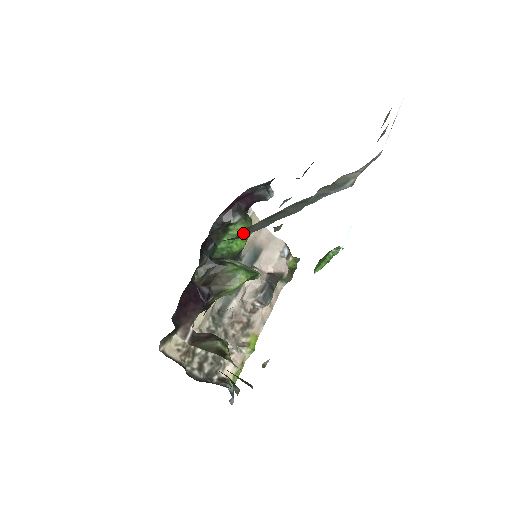
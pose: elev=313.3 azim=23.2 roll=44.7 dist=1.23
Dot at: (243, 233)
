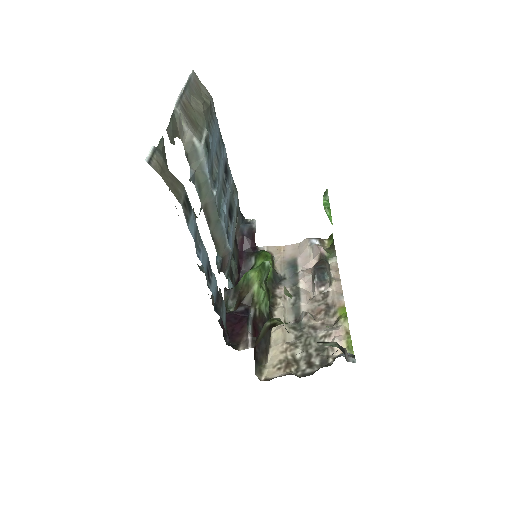
Dot at: (222, 251)
